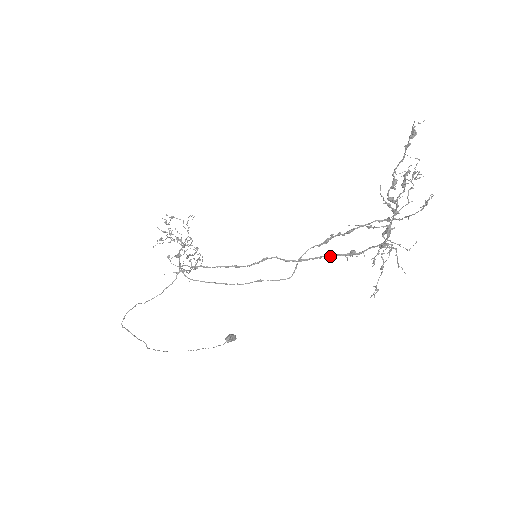
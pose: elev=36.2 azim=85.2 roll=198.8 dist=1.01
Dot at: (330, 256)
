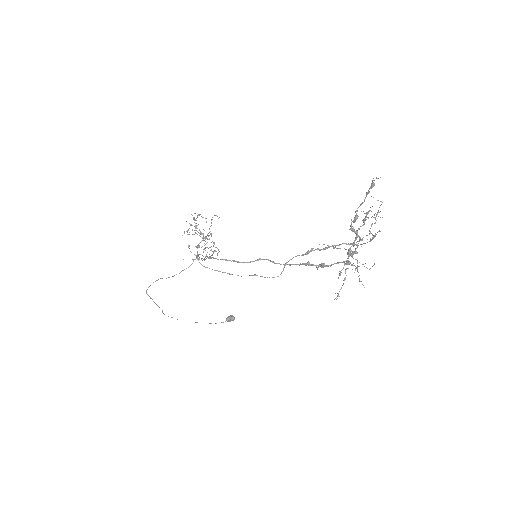
Dot at: (306, 265)
